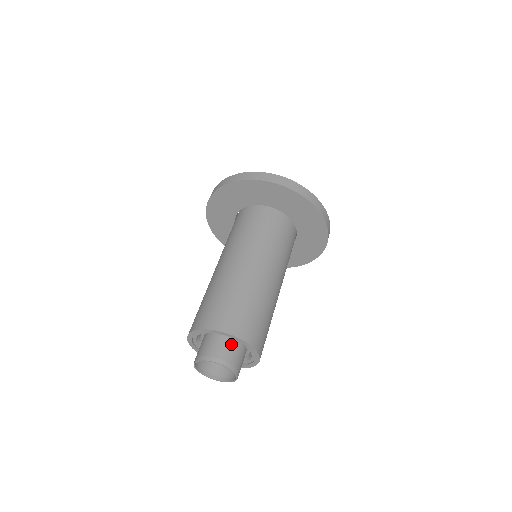
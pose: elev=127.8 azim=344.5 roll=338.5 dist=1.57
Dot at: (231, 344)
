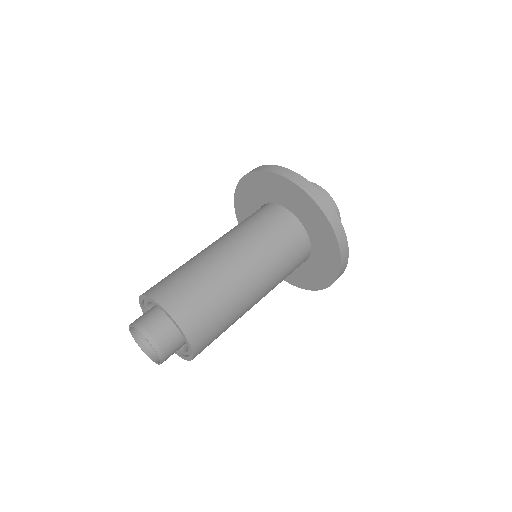
Dot at: (178, 339)
